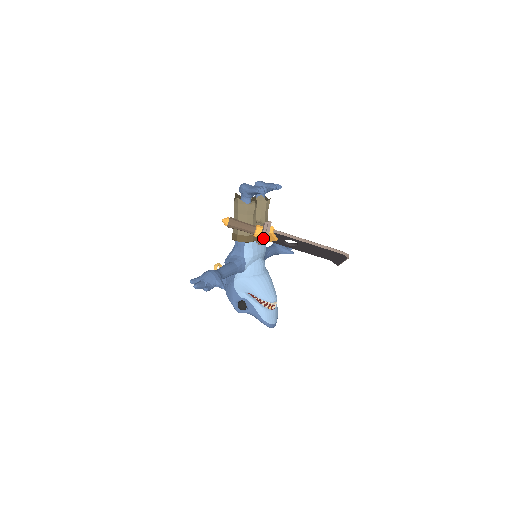
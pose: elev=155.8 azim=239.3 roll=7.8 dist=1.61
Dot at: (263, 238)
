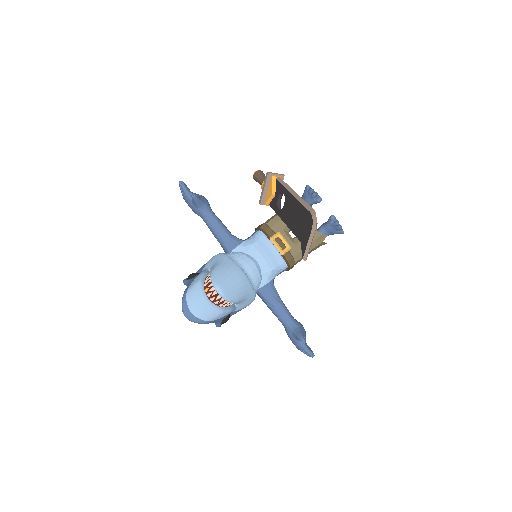
Dot at: (264, 183)
